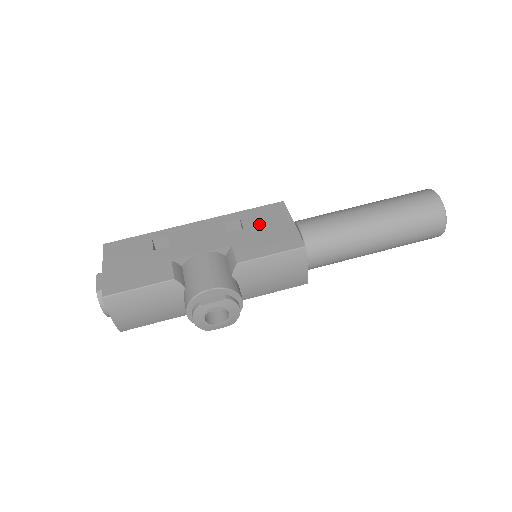
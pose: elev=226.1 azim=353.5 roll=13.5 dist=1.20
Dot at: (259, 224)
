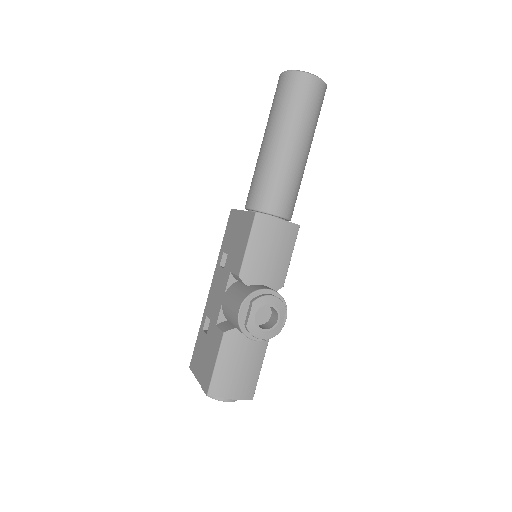
Dot at: (231, 240)
